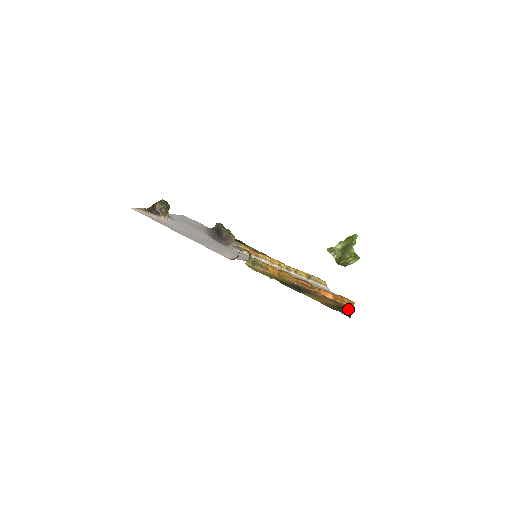
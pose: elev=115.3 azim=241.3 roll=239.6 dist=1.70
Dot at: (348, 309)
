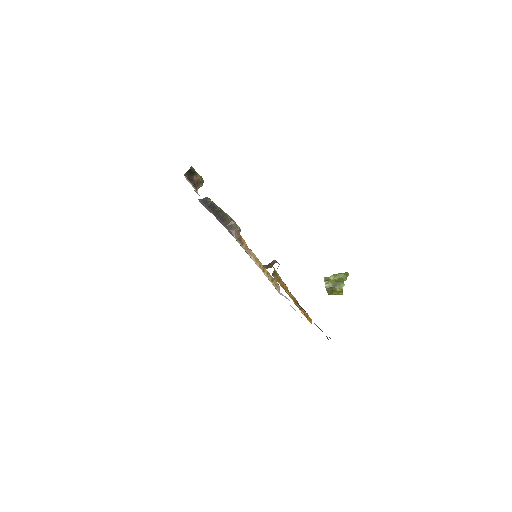
Dot at: occluded
